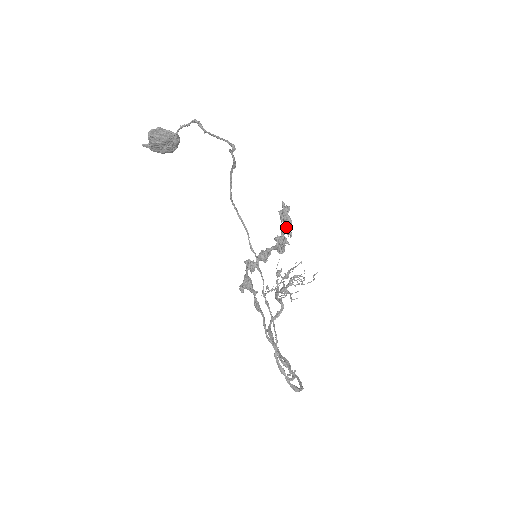
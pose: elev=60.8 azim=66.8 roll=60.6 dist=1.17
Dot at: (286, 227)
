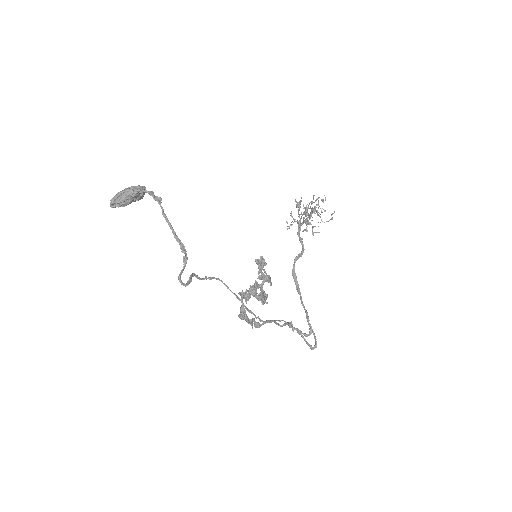
Dot at: occluded
